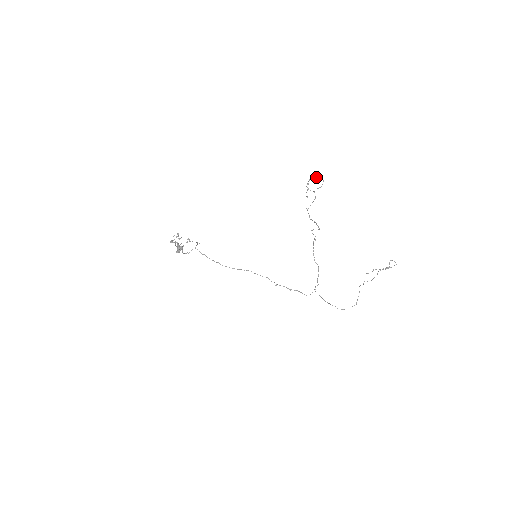
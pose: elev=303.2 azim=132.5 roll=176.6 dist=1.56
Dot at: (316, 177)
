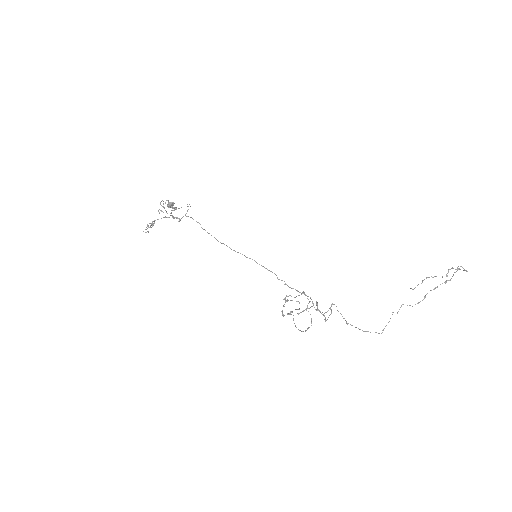
Dot at: occluded
